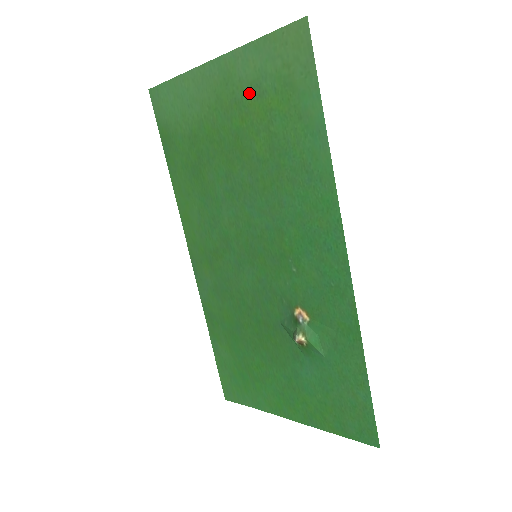
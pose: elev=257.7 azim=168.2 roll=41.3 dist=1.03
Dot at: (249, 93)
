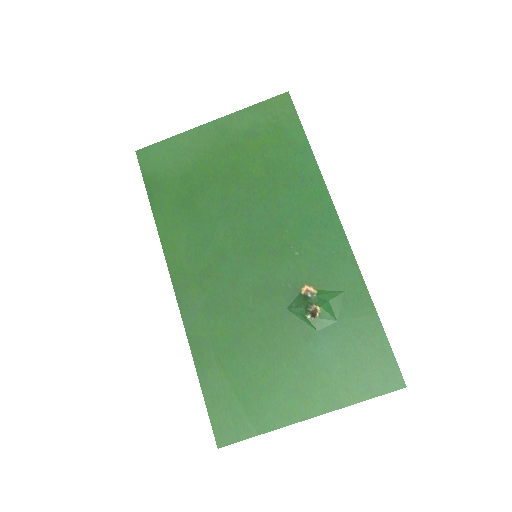
Dot at: (244, 137)
